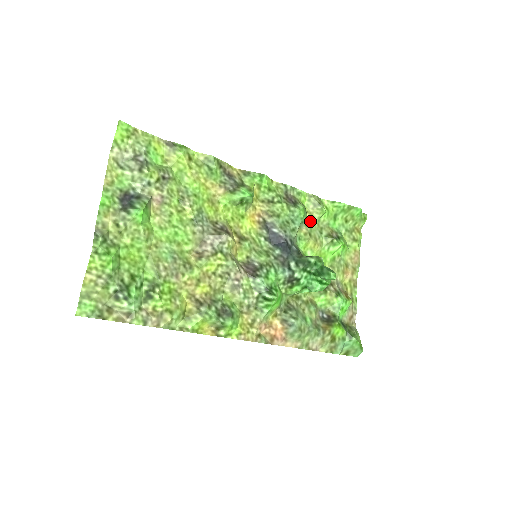
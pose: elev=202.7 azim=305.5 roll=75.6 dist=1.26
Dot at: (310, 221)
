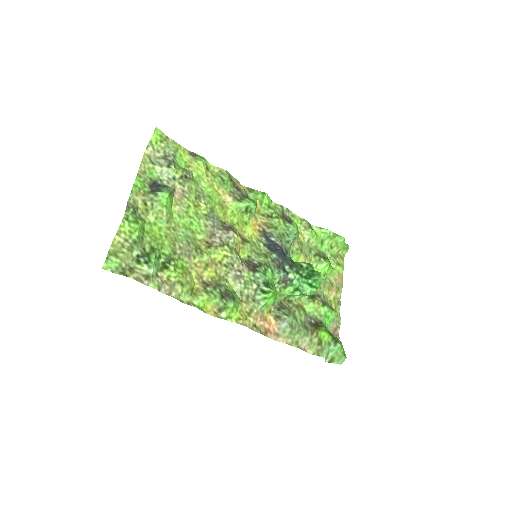
Dot at: (301, 240)
